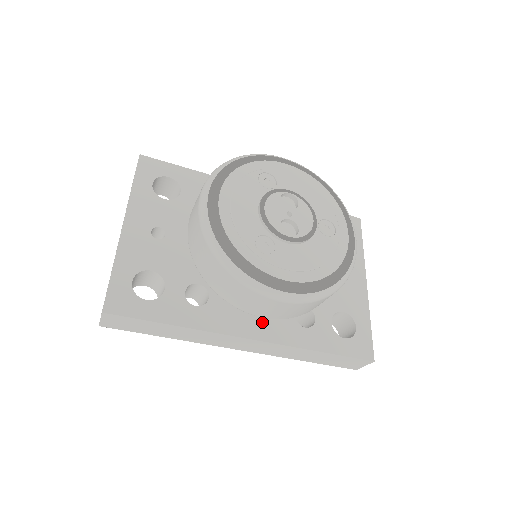
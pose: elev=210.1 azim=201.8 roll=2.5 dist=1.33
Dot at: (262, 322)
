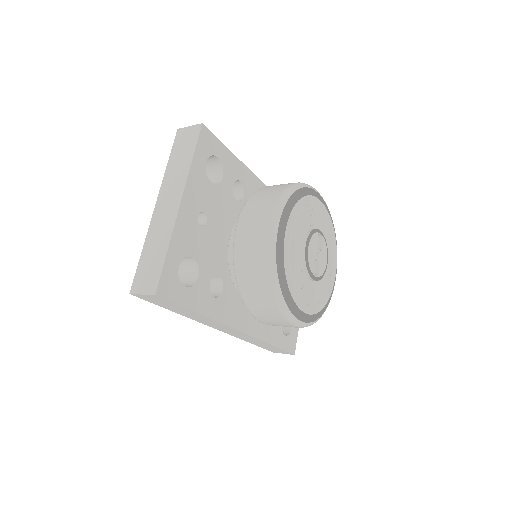
Dot at: (248, 317)
